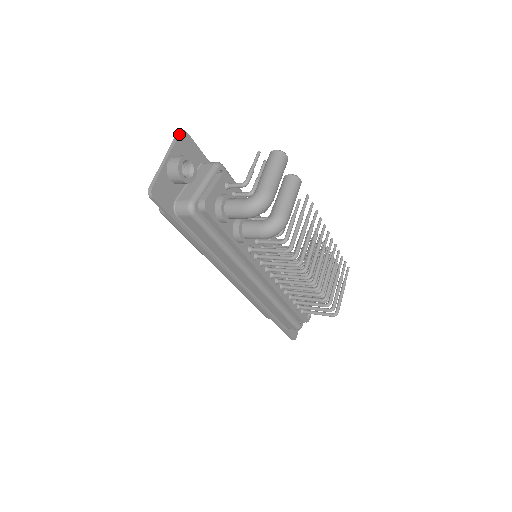
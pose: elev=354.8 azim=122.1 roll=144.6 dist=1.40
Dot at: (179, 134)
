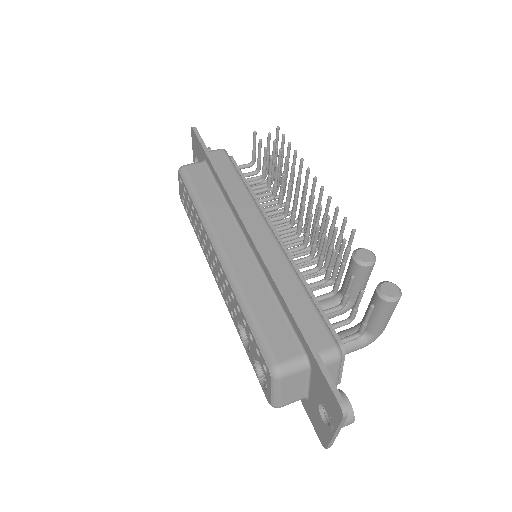
Dot at: occluded
